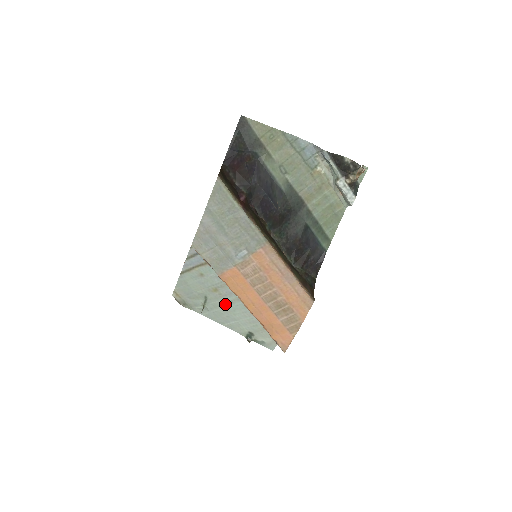
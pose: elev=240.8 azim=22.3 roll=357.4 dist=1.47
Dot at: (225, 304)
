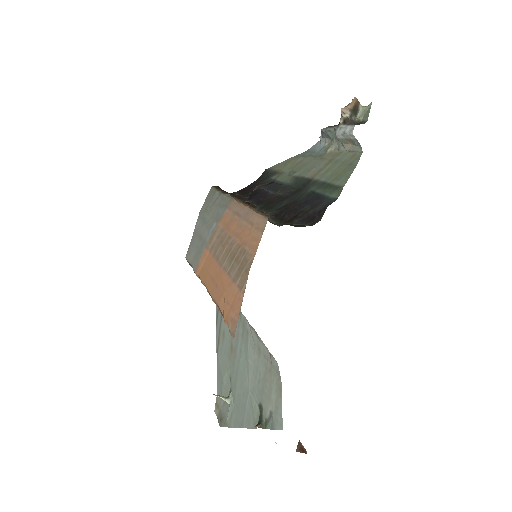
Dot at: (239, 367)
